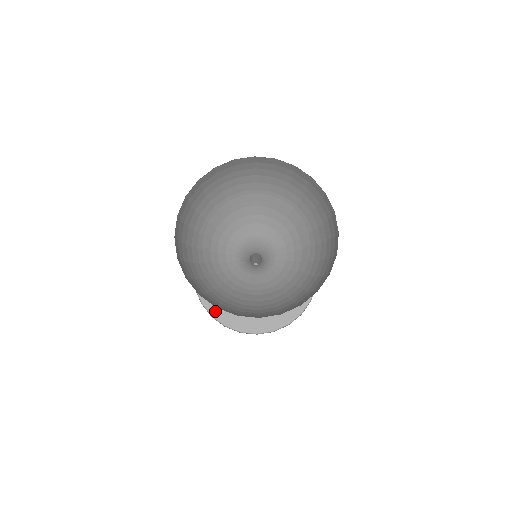
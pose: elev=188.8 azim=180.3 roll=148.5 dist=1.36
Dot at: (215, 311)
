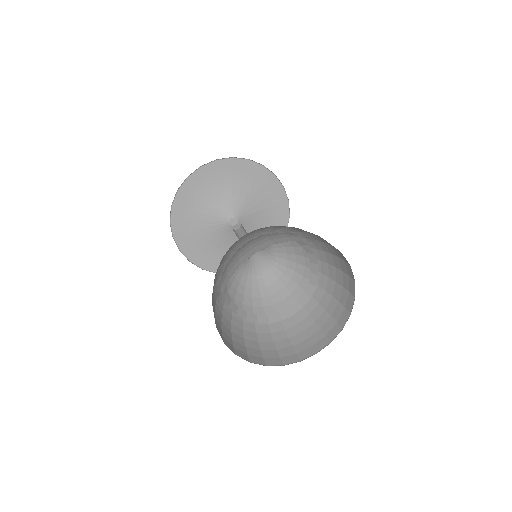
Dot at: occluded
